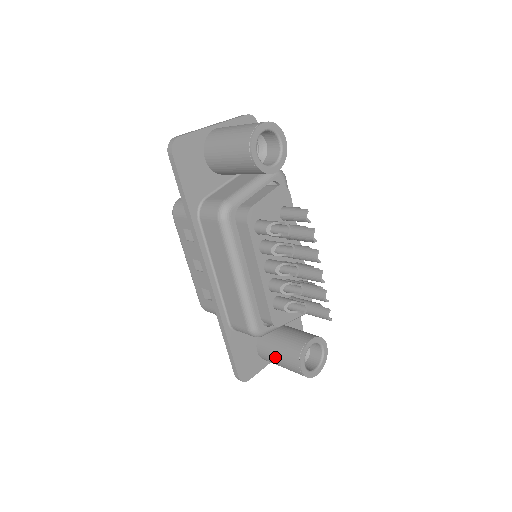
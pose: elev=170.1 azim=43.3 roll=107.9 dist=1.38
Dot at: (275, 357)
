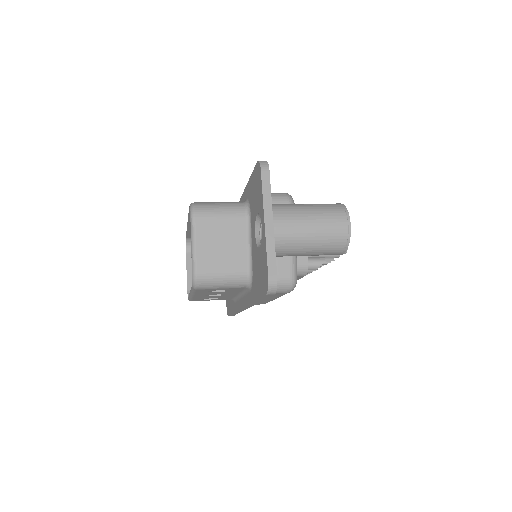
Dot at: occluded
